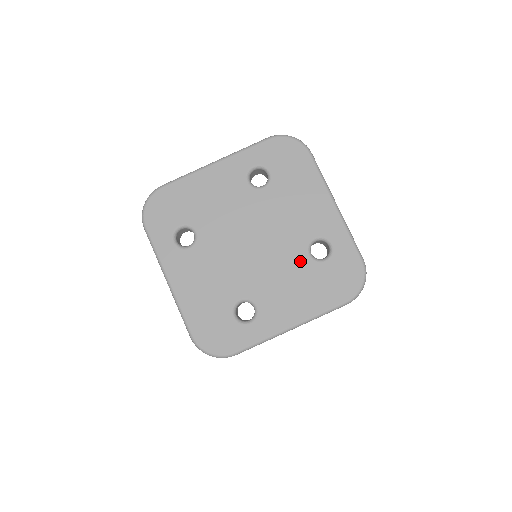
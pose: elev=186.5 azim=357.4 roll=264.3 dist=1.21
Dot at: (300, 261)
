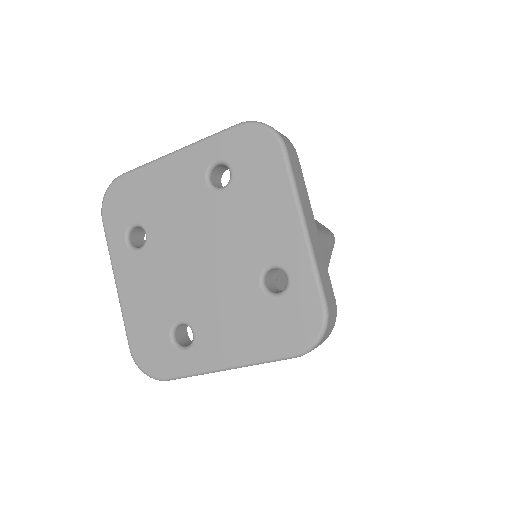
Dot at: (248, 290)
